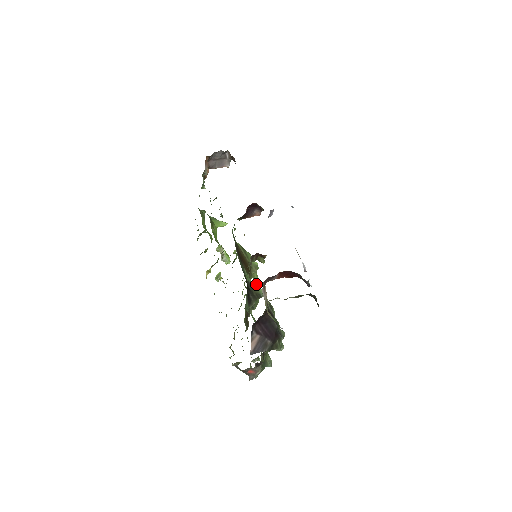
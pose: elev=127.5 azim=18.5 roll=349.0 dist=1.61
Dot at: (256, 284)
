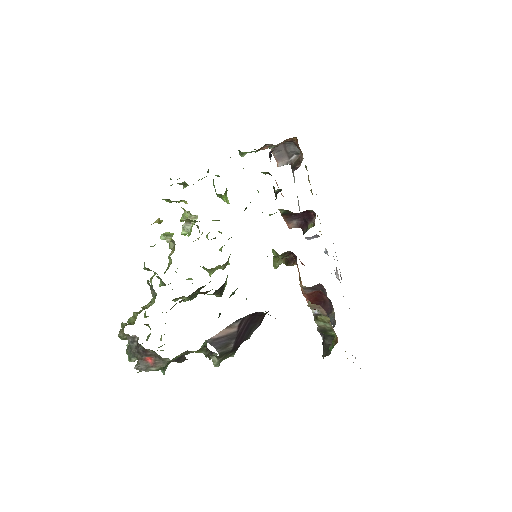
Dot at: occluded
